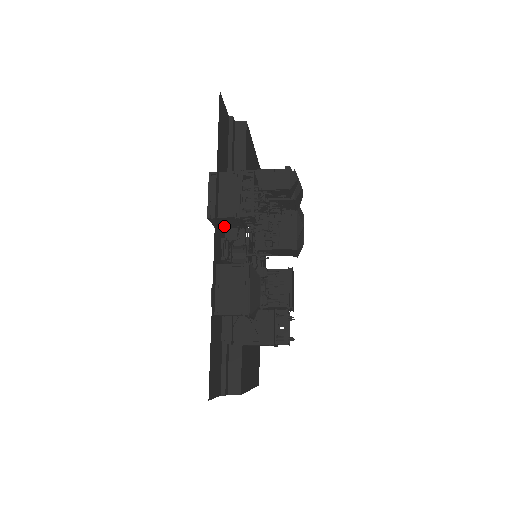
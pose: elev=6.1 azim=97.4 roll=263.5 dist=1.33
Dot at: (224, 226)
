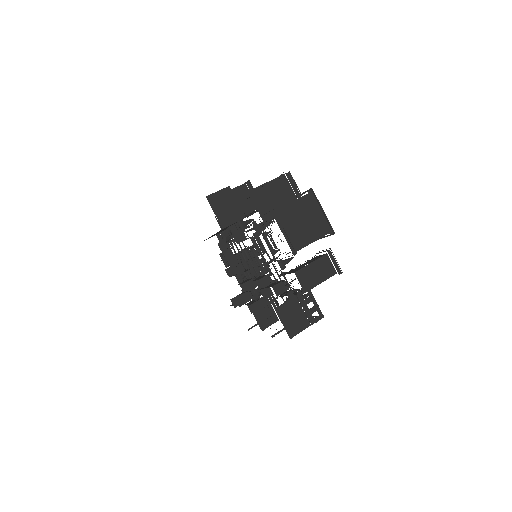
Dot at: occluded
